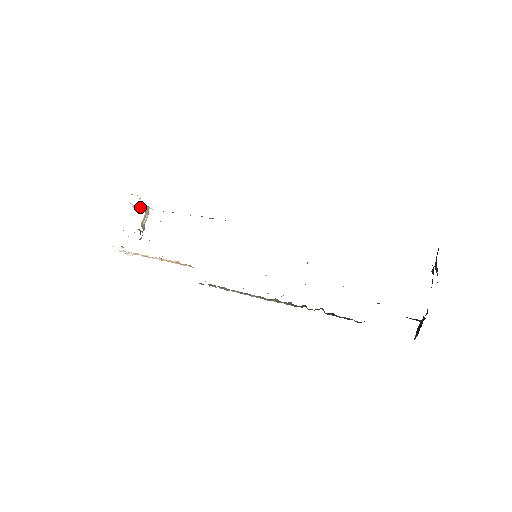
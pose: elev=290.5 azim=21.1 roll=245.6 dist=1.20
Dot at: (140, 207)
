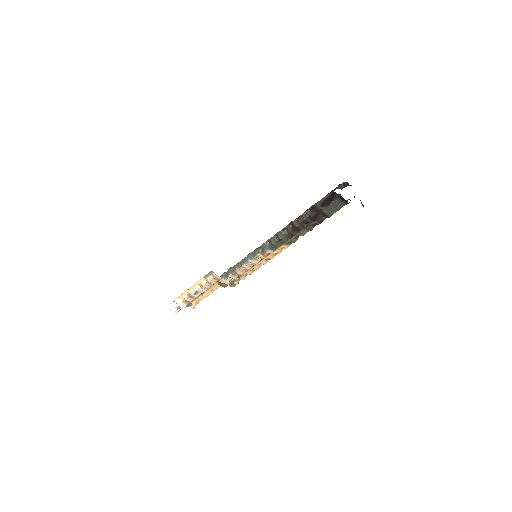
Dot at: occluded
